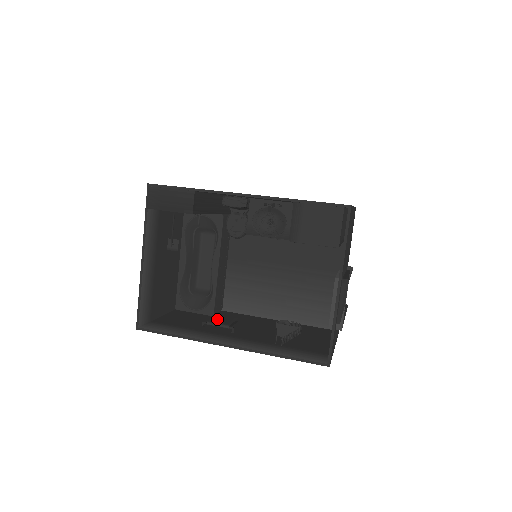
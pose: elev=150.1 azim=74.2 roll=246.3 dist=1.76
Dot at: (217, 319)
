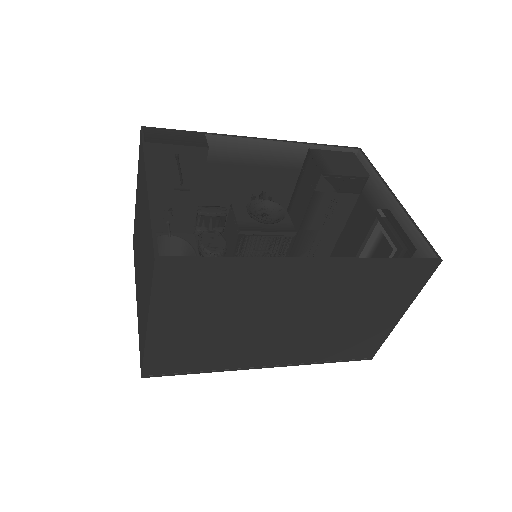
Dot at: occluded
